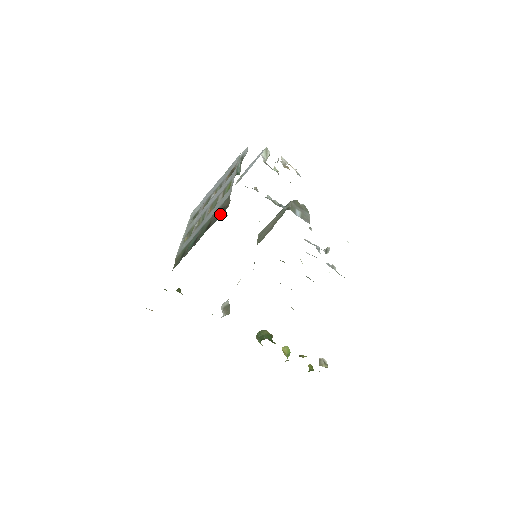
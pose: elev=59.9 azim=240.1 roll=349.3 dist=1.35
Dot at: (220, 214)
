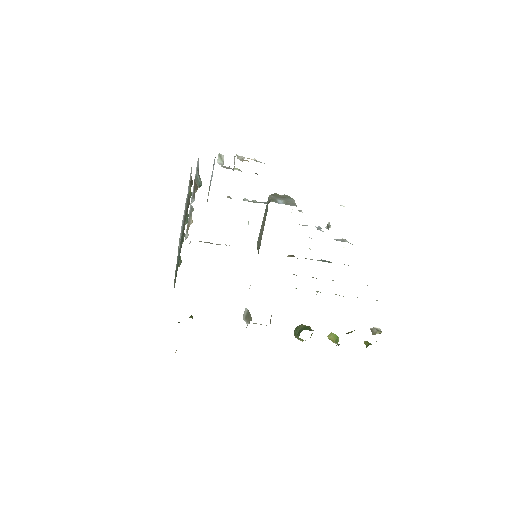
Dot at: (186, 213)
